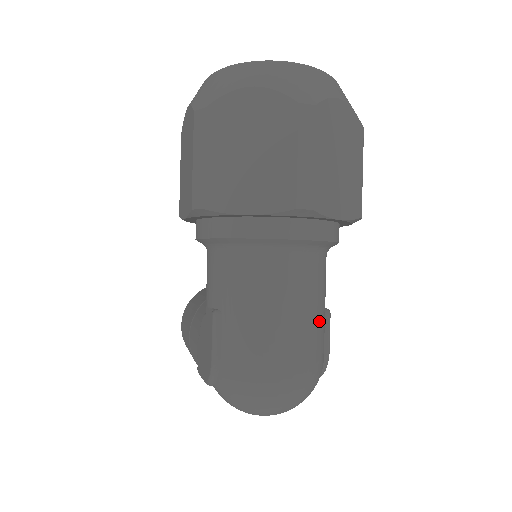
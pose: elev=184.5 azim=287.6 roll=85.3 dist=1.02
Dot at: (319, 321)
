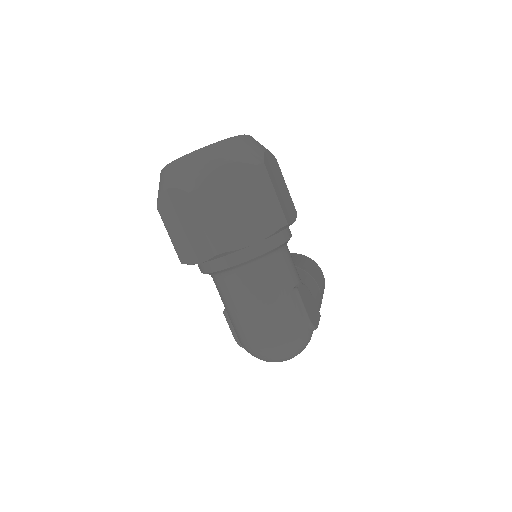
Dot at: (282, 303)
